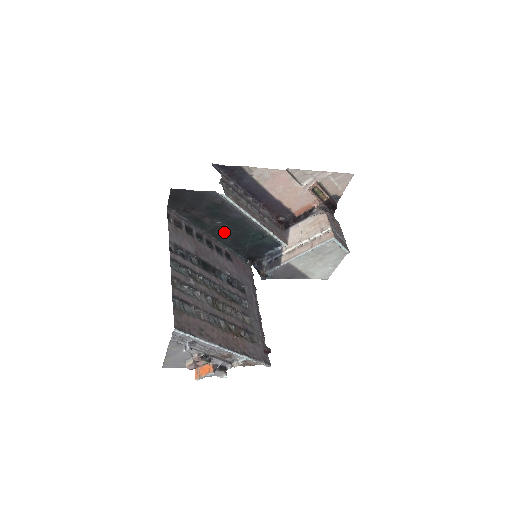
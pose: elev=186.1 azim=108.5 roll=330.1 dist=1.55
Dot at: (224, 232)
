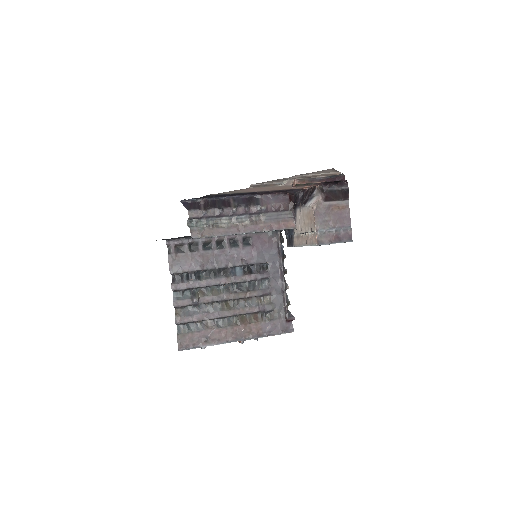
Dot at: occluded
